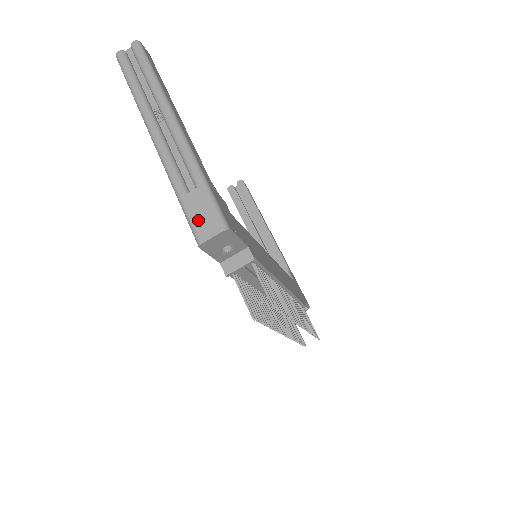
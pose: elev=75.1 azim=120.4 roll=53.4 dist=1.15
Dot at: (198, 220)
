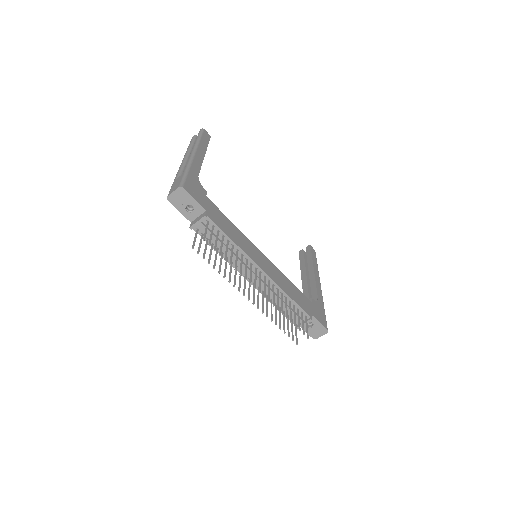
Dot at: (173, 187)
